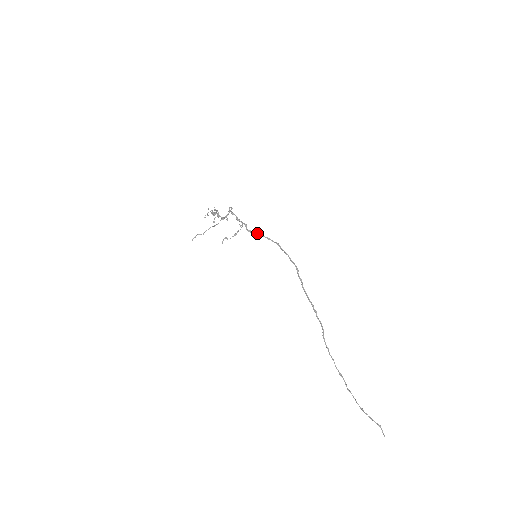
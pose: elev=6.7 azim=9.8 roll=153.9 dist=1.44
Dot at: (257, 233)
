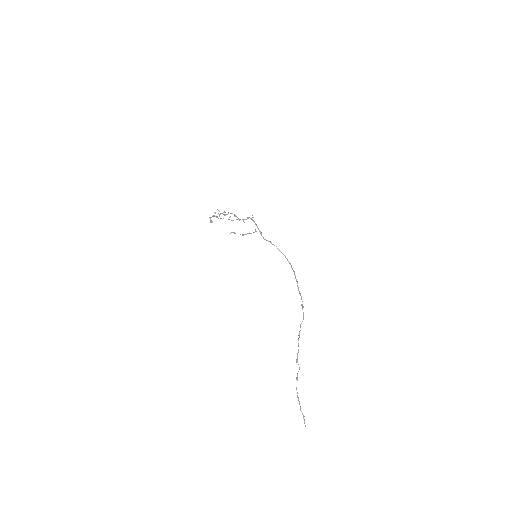
Dot at: (269, 241)
